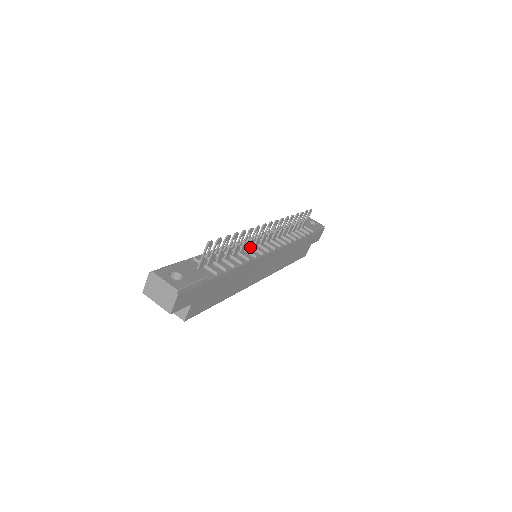
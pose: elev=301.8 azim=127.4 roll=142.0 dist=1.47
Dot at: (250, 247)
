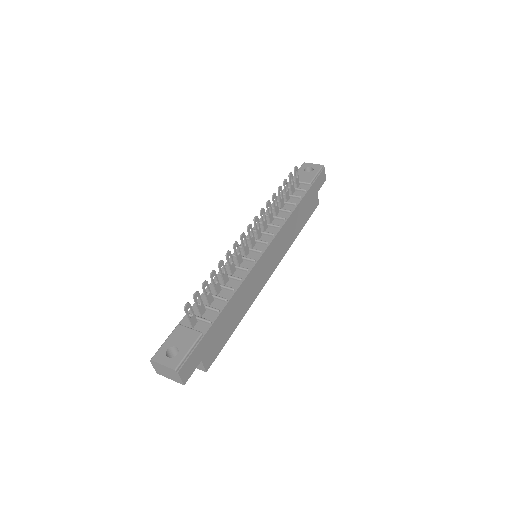
Dot at: (241, 260)
